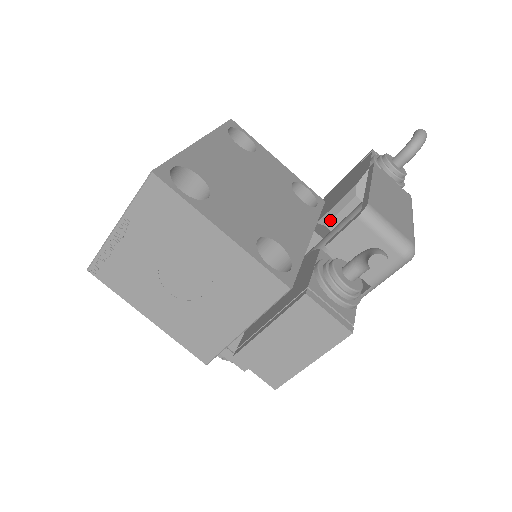
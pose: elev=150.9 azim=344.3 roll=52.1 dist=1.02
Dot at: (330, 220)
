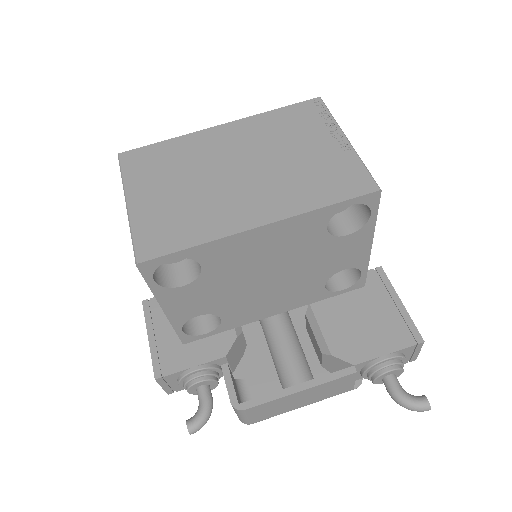
Dot at: (308, 321)
